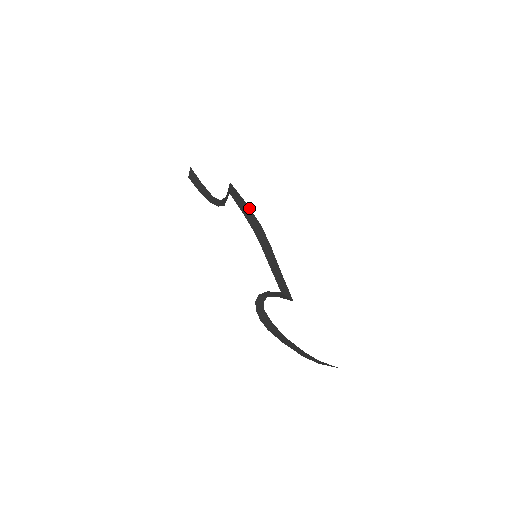
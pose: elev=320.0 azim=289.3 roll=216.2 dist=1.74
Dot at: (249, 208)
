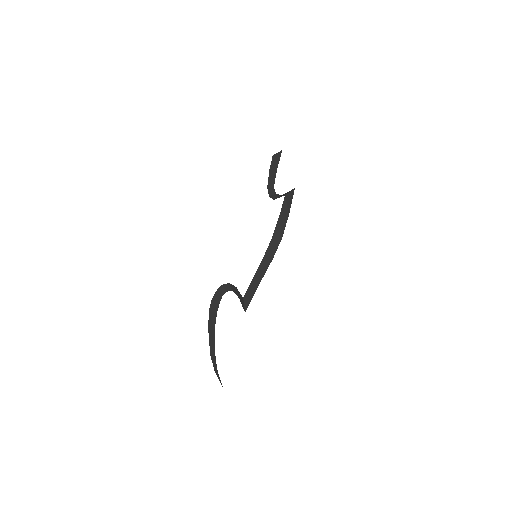
Dot at: (287, 219)
